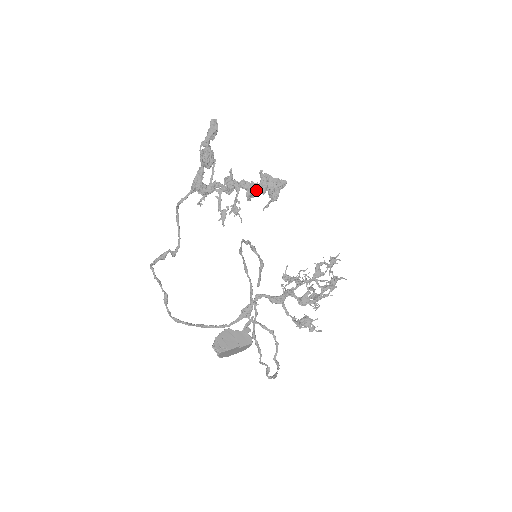
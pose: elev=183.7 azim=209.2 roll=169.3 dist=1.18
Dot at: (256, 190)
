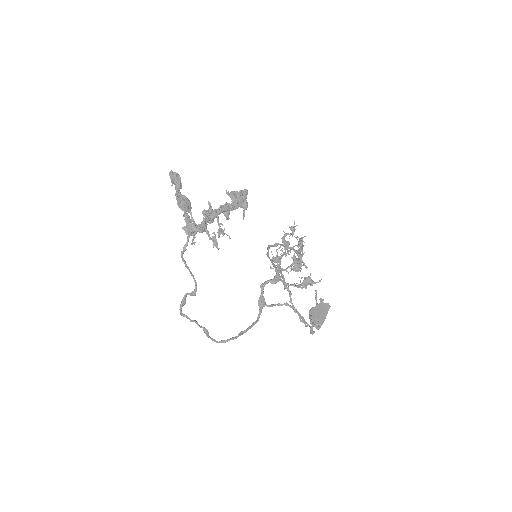
Dot at: (233, 208)
